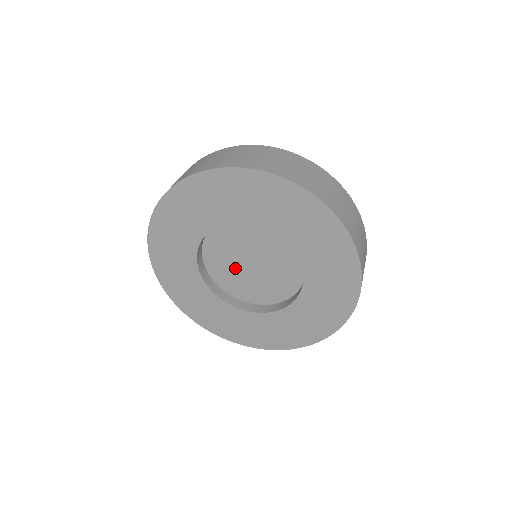
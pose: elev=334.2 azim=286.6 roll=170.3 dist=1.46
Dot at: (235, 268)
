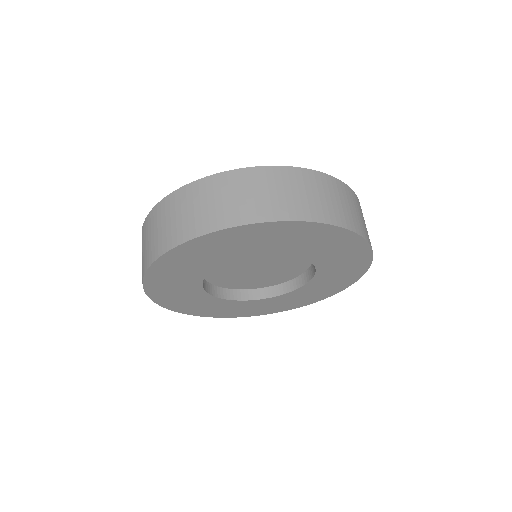
Dot at: (238, 274)
